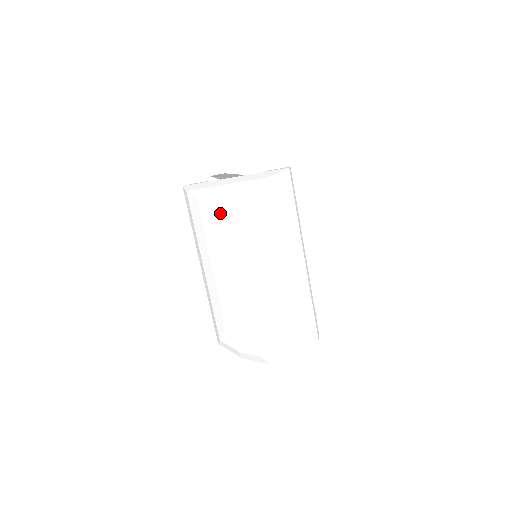
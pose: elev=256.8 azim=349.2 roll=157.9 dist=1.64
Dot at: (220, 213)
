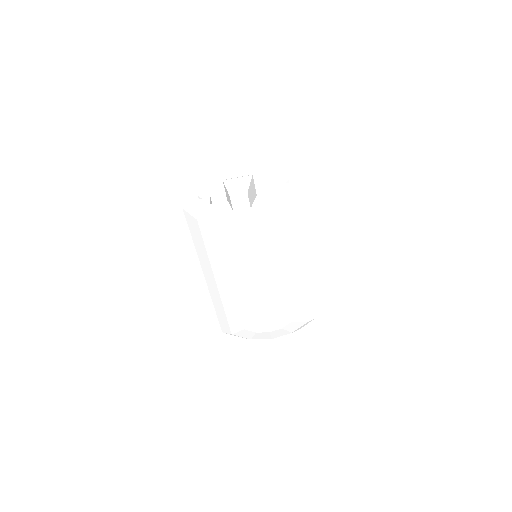
Dot at: (243, 242)
